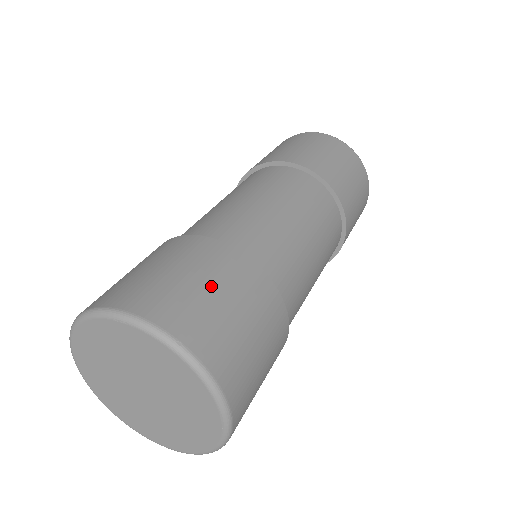
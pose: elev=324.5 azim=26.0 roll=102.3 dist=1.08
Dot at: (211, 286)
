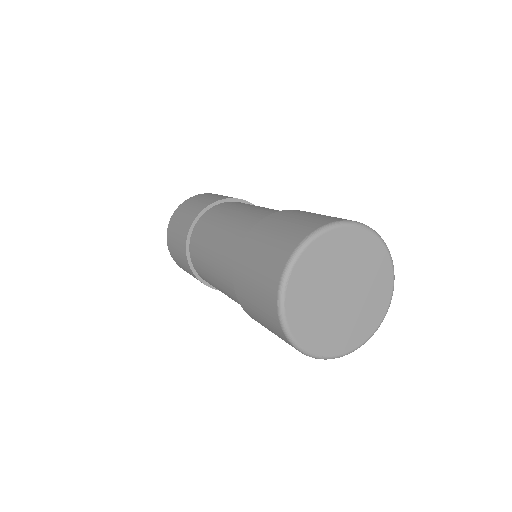
Dot at: occluded
